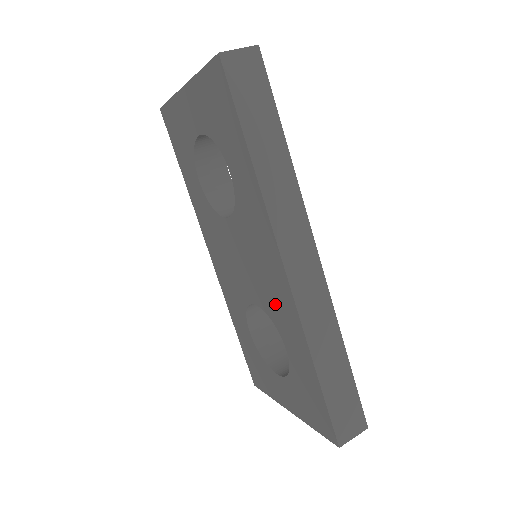
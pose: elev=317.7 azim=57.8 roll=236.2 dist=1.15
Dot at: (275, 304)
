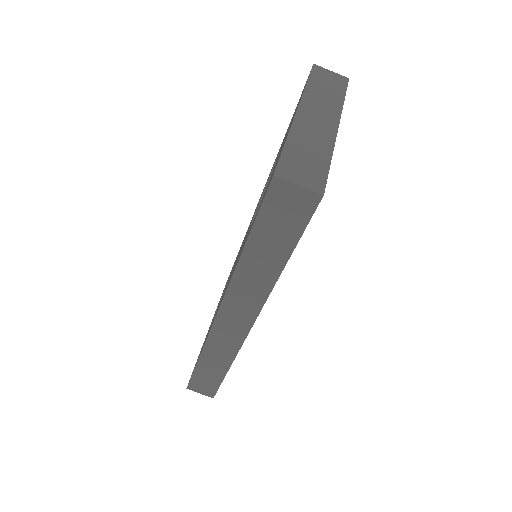
Dot at: occluded
